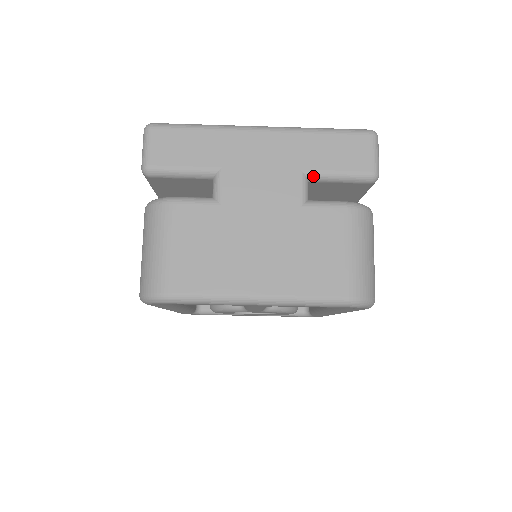
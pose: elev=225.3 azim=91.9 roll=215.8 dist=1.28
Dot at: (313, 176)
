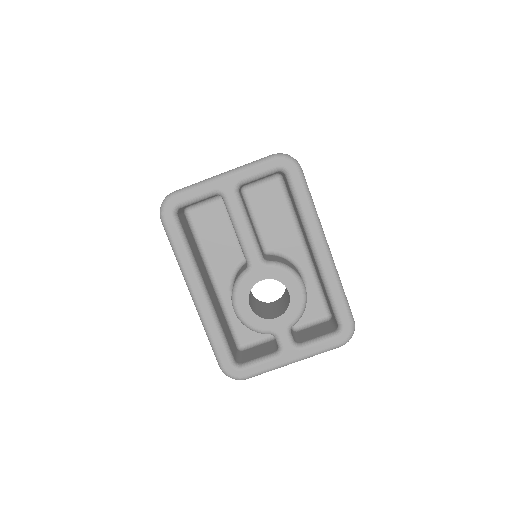
Dot at: occluded
